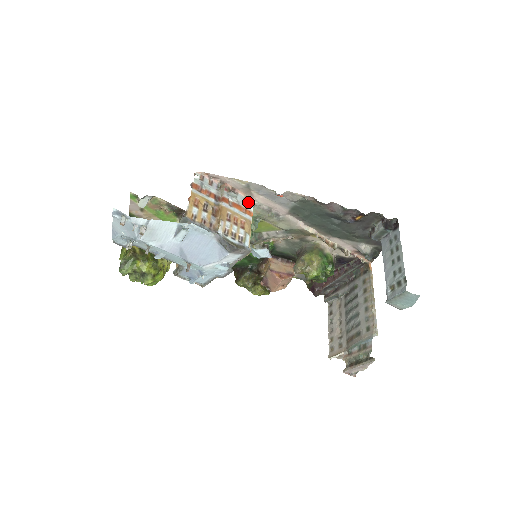
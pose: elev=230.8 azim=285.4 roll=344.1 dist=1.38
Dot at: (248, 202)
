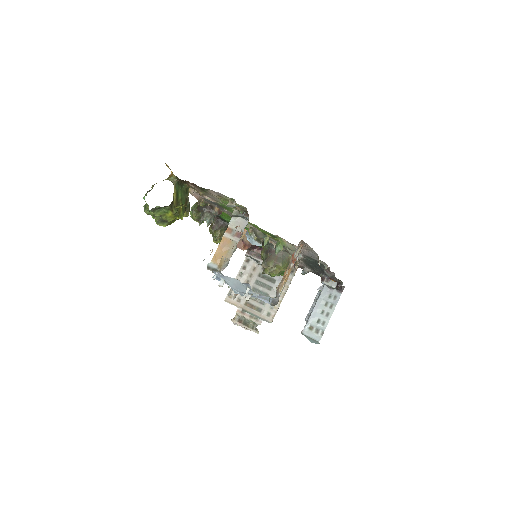
Dot at: occluded
